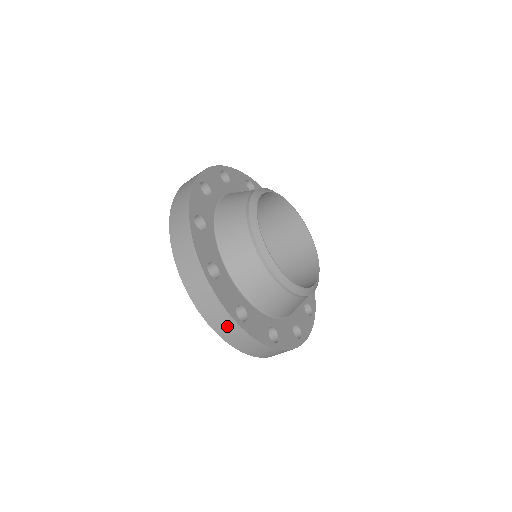
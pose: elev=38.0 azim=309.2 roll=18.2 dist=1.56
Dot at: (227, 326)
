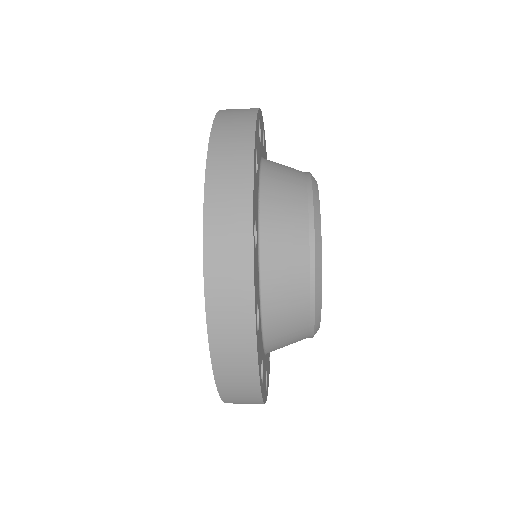
Dot at: occluded
